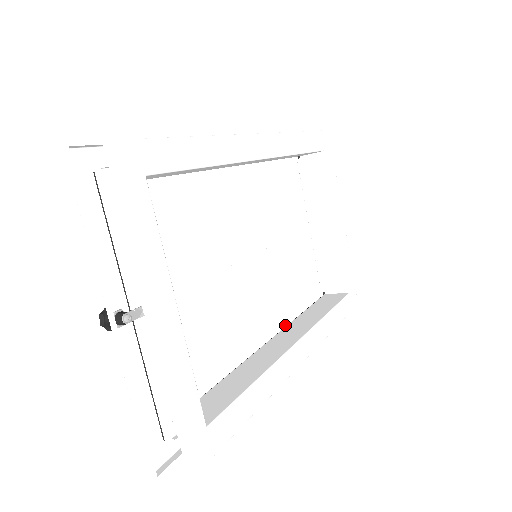
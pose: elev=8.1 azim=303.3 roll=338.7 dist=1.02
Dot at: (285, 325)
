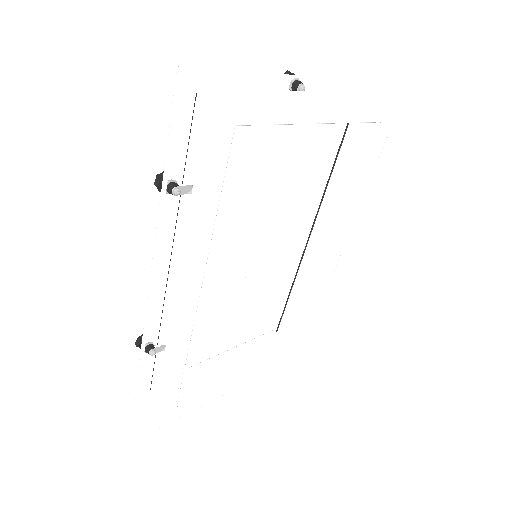
Dot at: (319, 202)
